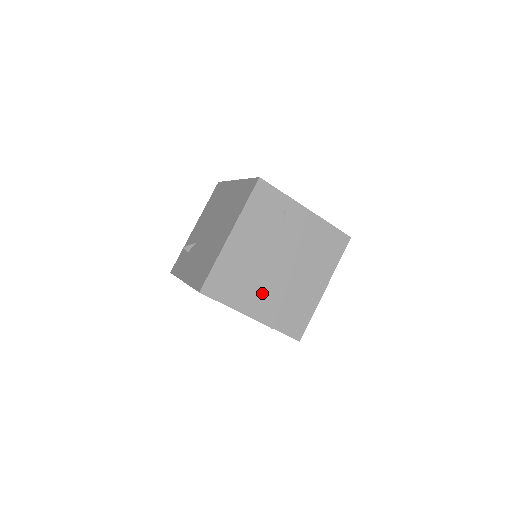
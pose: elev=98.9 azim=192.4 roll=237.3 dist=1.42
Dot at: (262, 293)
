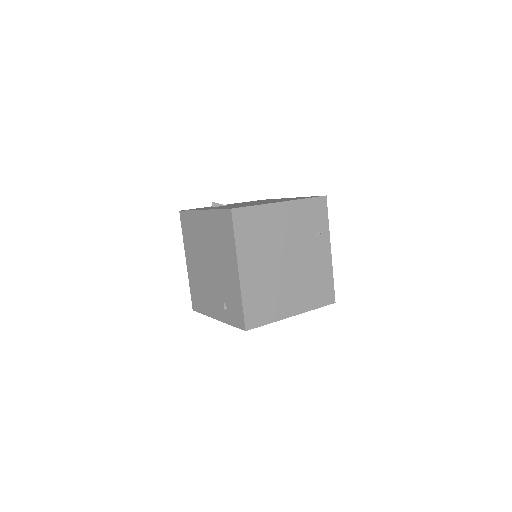
Dot at: (260, 263)
